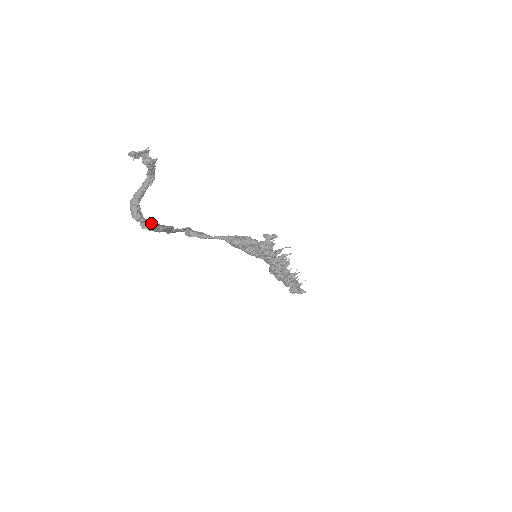
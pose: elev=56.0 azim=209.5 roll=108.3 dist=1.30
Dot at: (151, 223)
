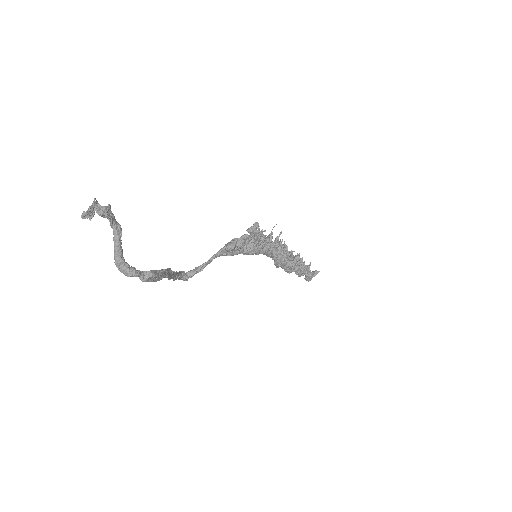
Dot at: (148, 271)
